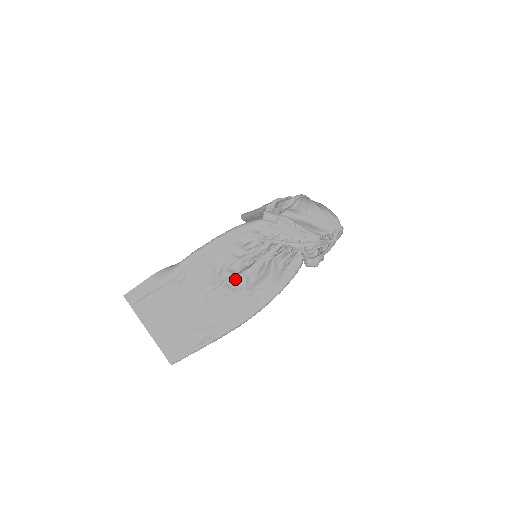
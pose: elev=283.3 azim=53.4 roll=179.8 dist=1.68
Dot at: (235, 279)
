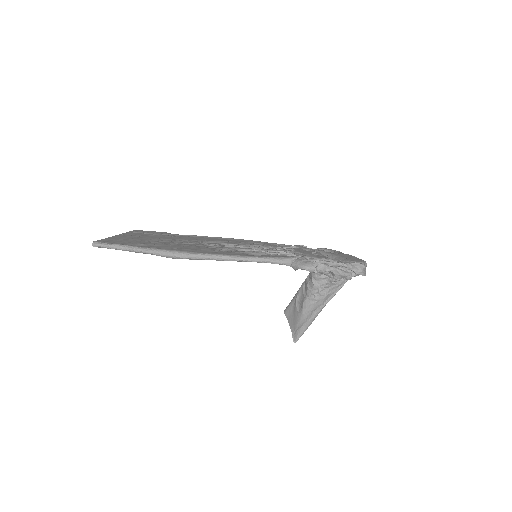
Dot at: (218, 246)
